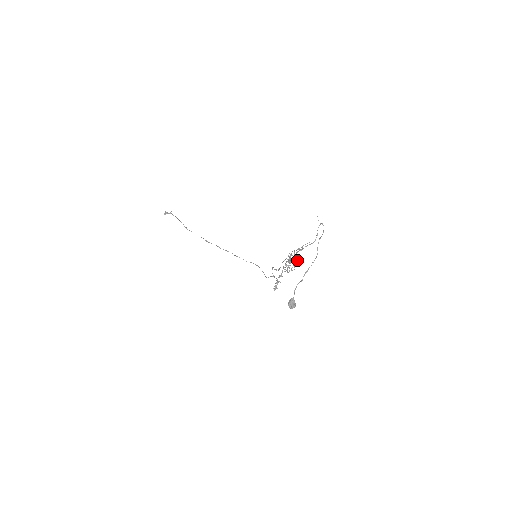
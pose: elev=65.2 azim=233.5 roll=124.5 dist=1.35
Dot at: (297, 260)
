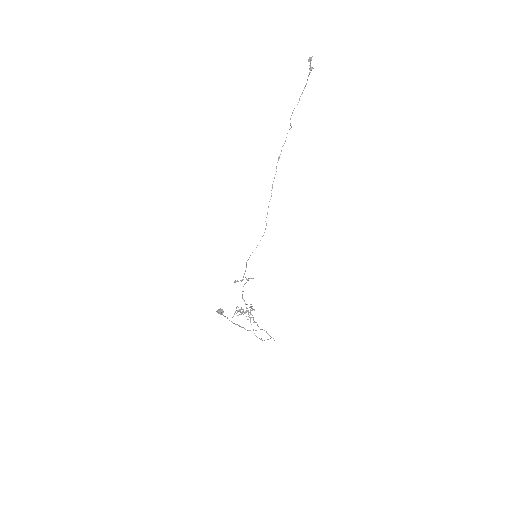
Dot at: (251, 310)
